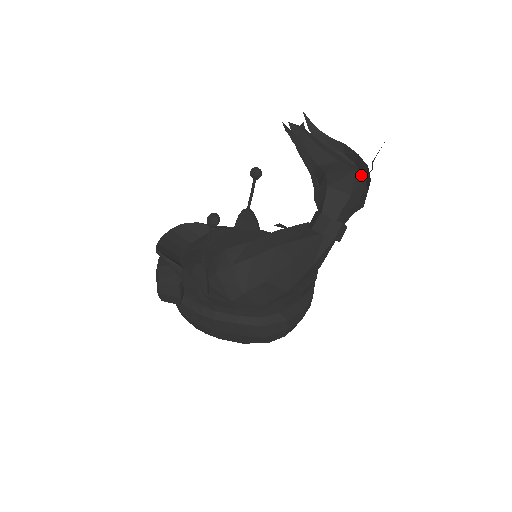
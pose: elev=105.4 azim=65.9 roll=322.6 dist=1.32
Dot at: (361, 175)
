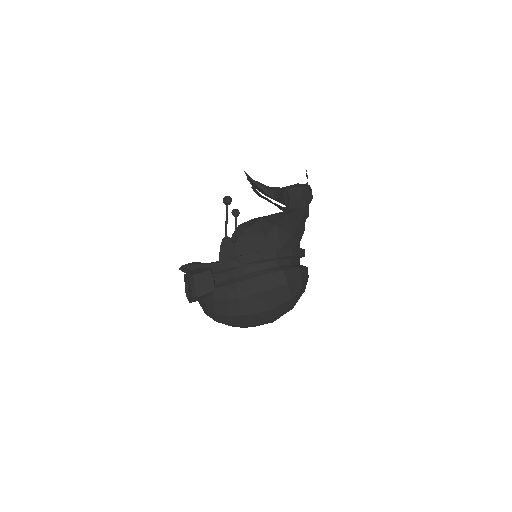
Dot at: occluded
